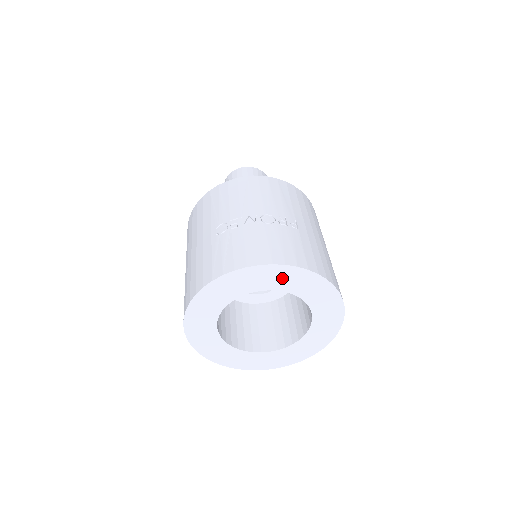
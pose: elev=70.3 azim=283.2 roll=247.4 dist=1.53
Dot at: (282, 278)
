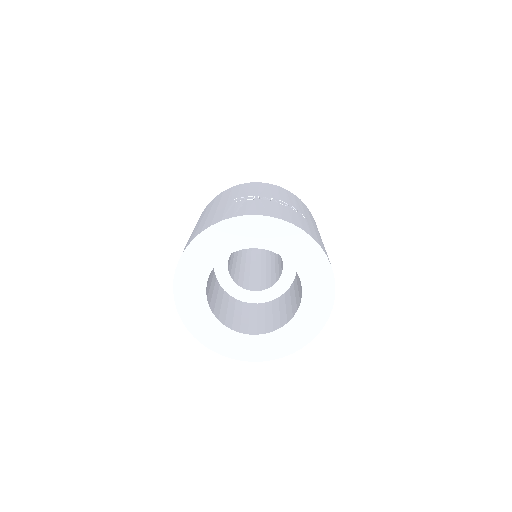
Dot at: (285, 239)
